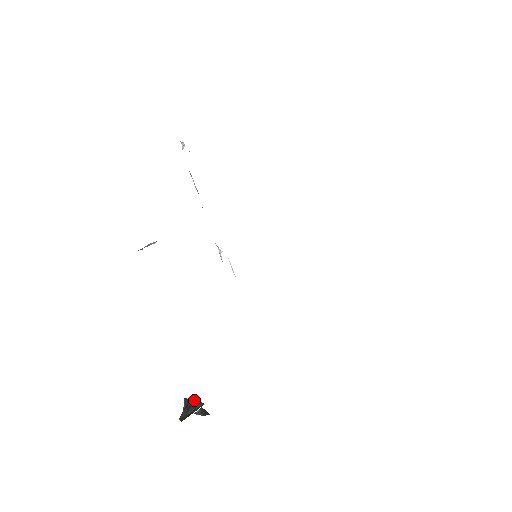
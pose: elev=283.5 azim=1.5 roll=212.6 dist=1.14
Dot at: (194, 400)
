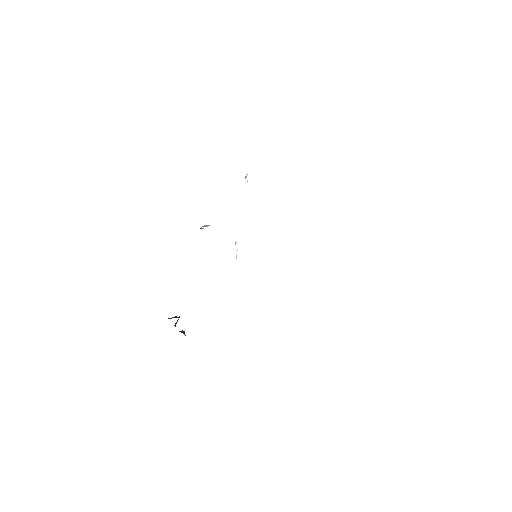
Dot at: occluded
